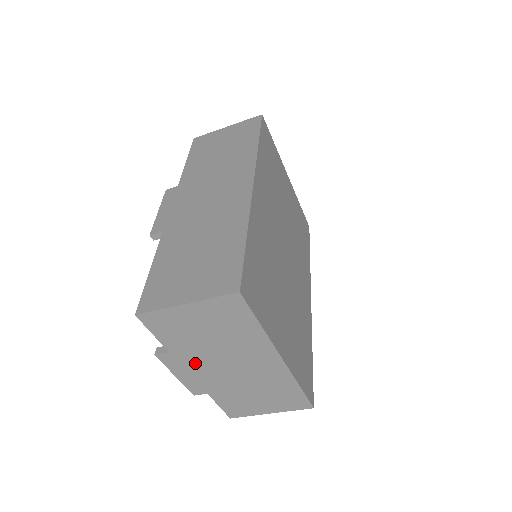
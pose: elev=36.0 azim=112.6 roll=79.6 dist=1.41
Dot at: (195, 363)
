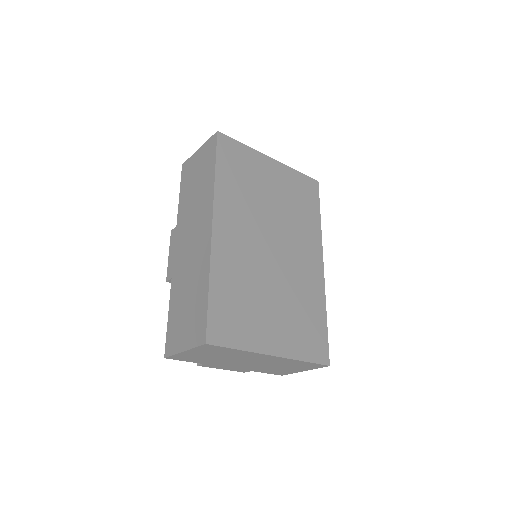
Dot at: (225, 364)
